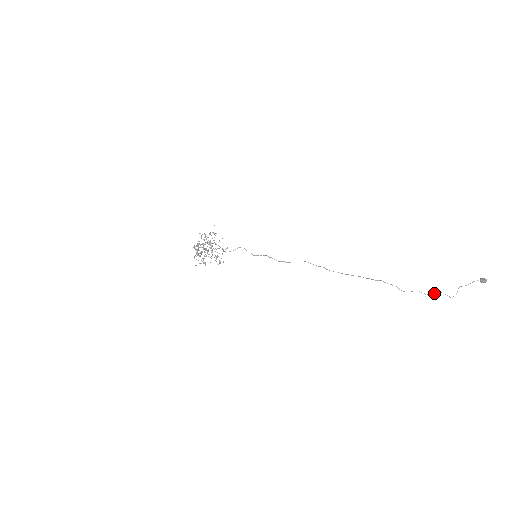
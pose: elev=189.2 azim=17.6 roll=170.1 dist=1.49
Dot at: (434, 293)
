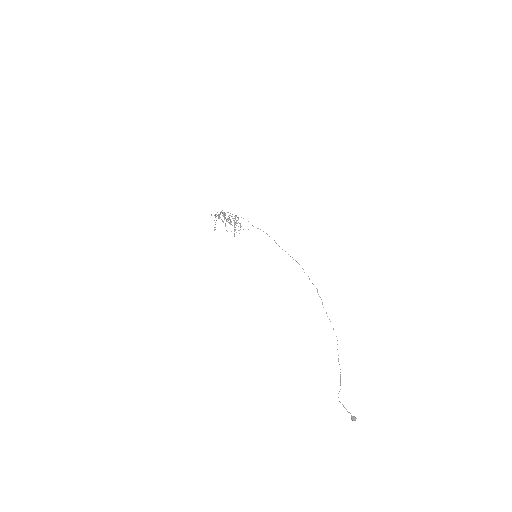
Dot at: (340, 385)
